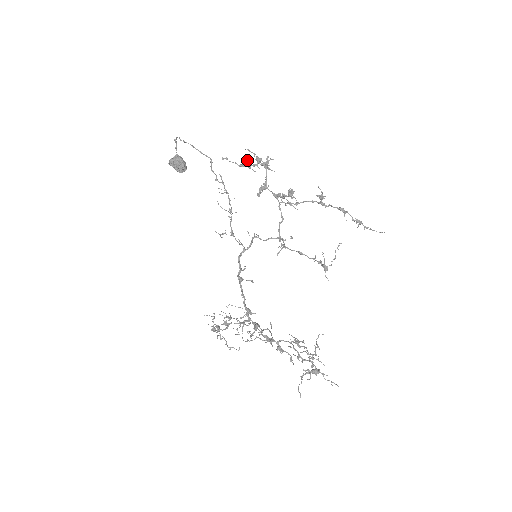
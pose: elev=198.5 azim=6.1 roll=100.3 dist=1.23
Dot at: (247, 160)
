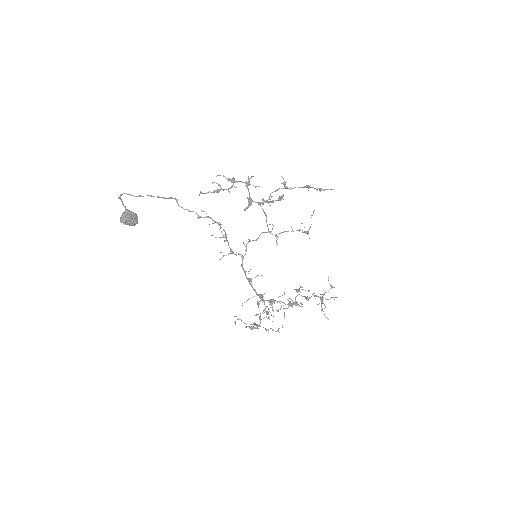
Dot at: occluded
